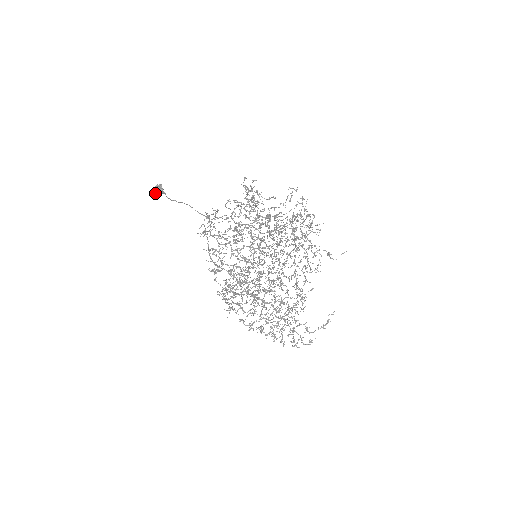
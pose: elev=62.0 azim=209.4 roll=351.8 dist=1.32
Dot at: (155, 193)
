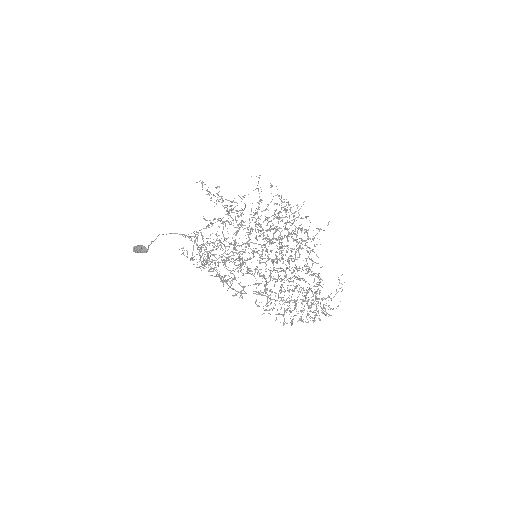
Dot at: occluded
